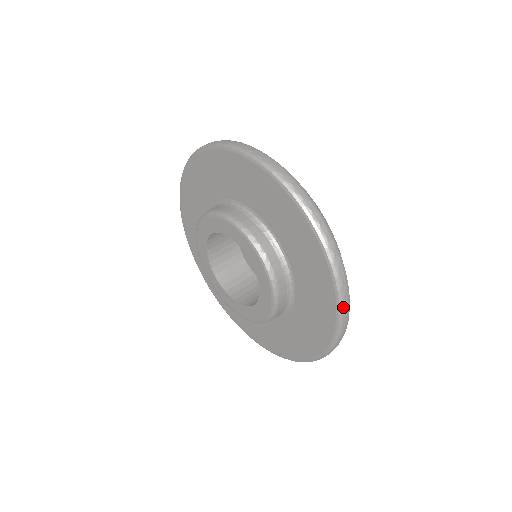
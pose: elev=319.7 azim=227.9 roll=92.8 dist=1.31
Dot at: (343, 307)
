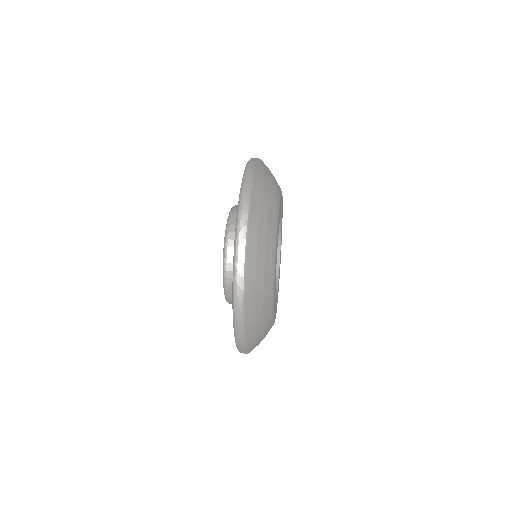
Dot at: (239, 348)
